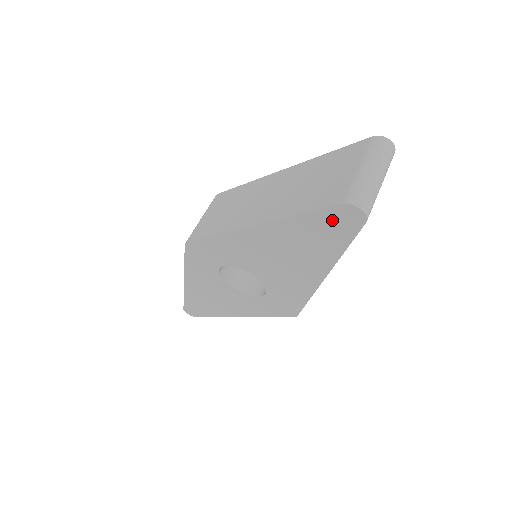
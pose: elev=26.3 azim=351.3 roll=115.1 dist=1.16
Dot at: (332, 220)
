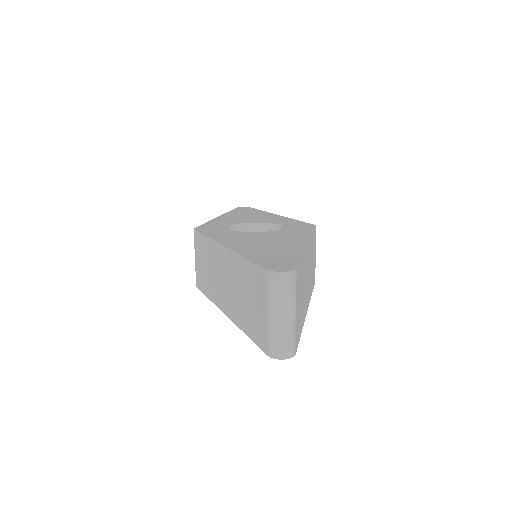
Dot at: occluded
